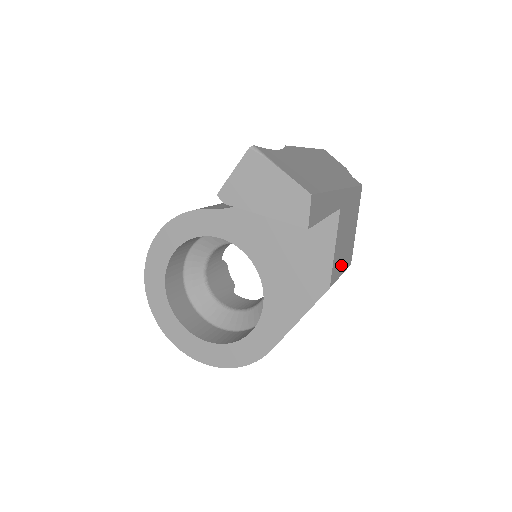
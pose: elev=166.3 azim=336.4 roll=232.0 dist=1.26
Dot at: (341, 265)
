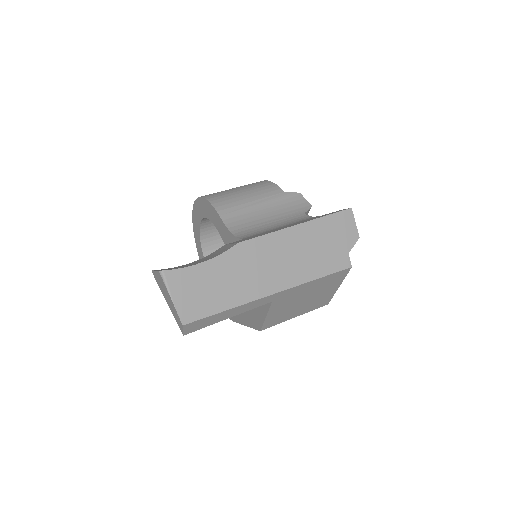
Dot at: (293, 314)
